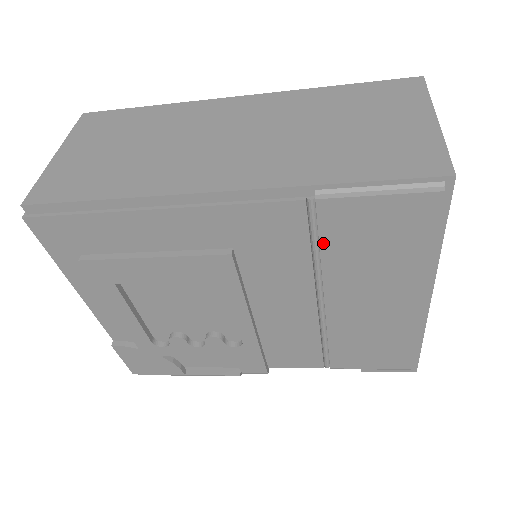
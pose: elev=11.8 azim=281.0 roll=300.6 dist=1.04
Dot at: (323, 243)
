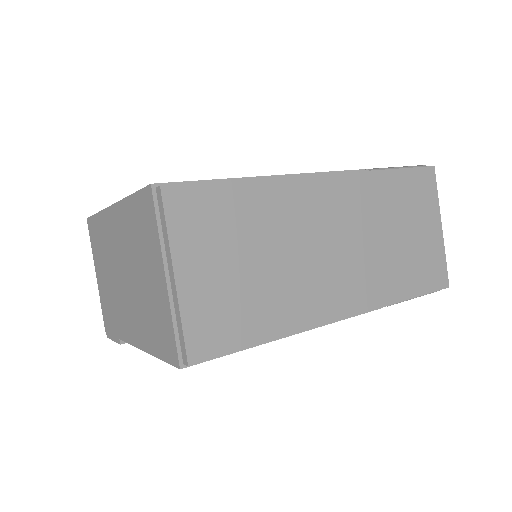
Dot at: occluded
